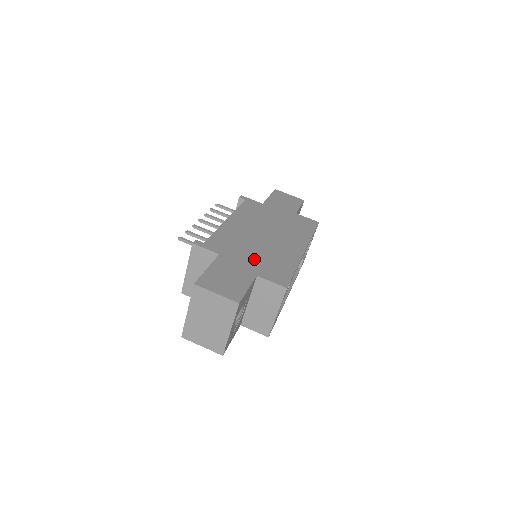
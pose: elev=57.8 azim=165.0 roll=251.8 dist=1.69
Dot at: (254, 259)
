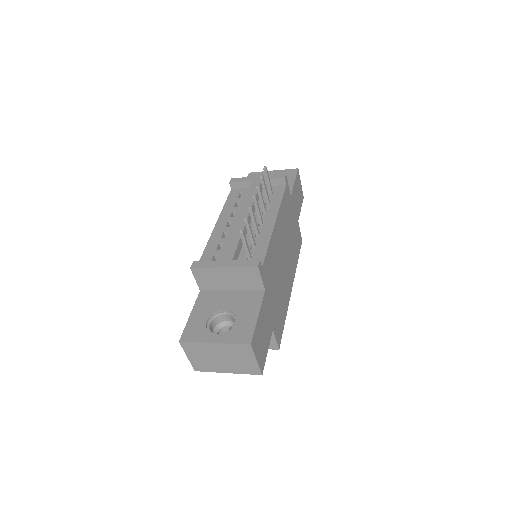
Dot at: (276, 301)
